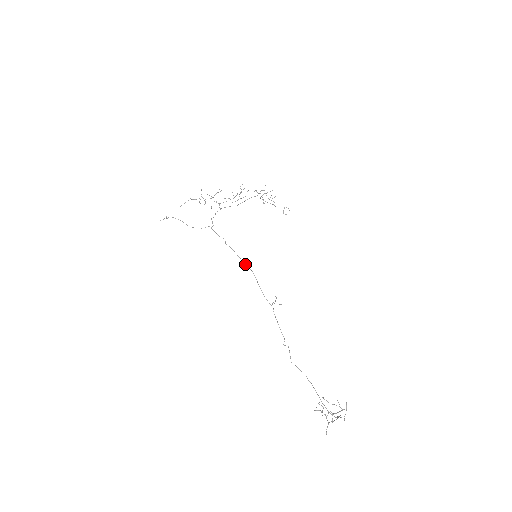
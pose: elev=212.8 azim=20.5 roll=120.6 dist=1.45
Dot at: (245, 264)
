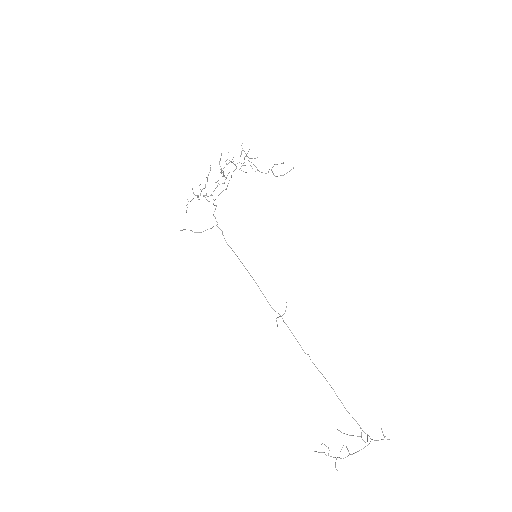
Dot at: occluded
